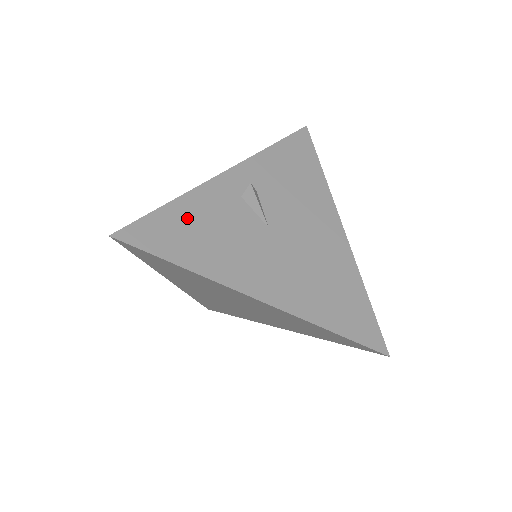
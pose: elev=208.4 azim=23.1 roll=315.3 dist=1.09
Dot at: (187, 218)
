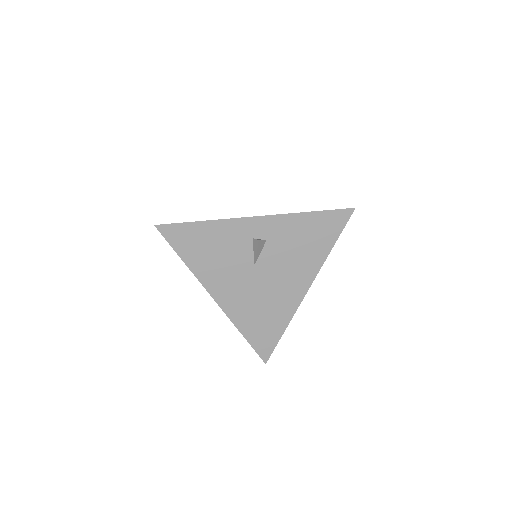
Dot at: (206, 236)
